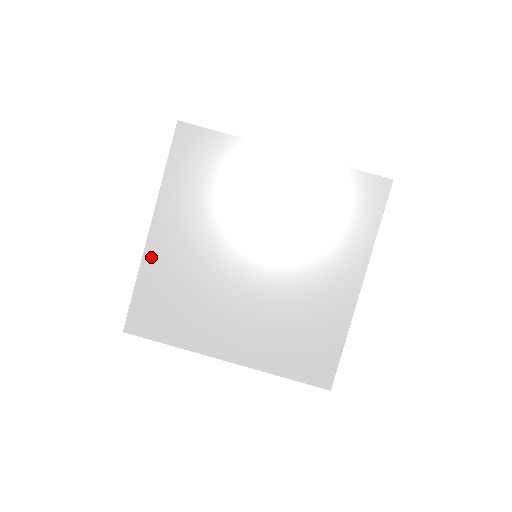
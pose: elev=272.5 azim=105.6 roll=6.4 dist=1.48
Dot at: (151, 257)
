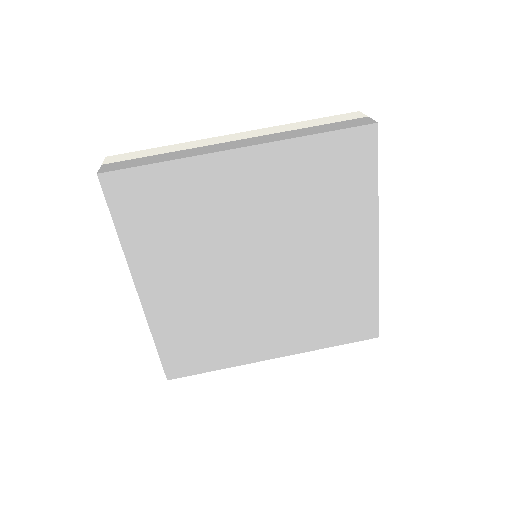
Dot at: (155, 315)
